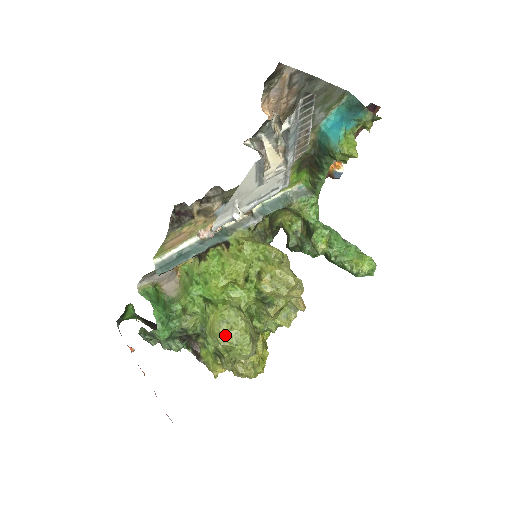
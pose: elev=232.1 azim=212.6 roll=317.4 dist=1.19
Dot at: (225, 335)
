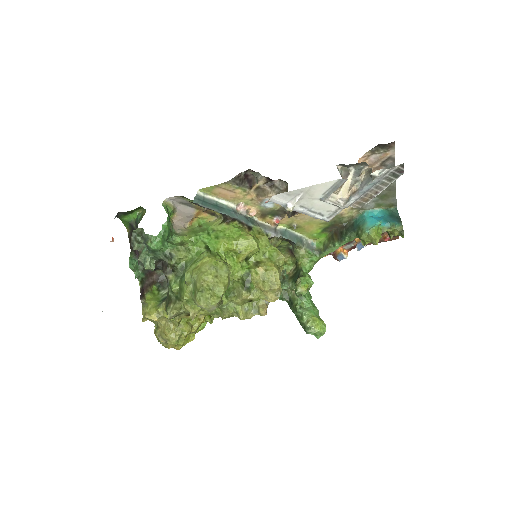
Dot at: (209, 277)
